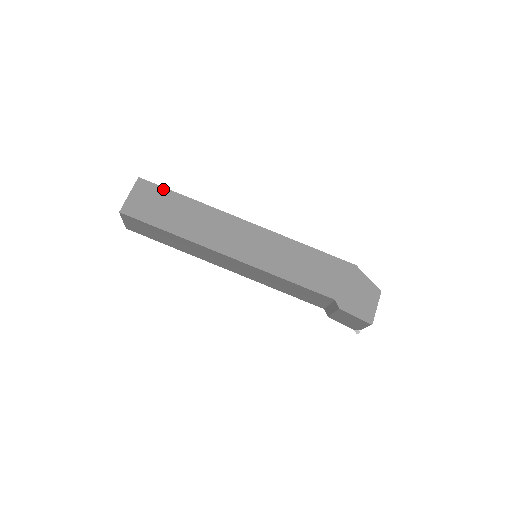
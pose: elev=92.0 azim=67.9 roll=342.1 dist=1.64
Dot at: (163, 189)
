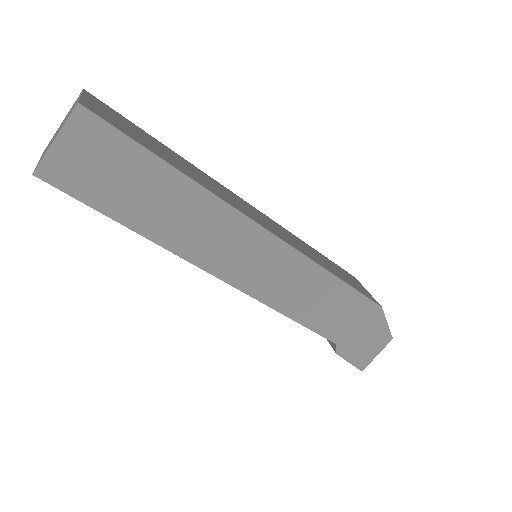
Dot at: (128, 141)
